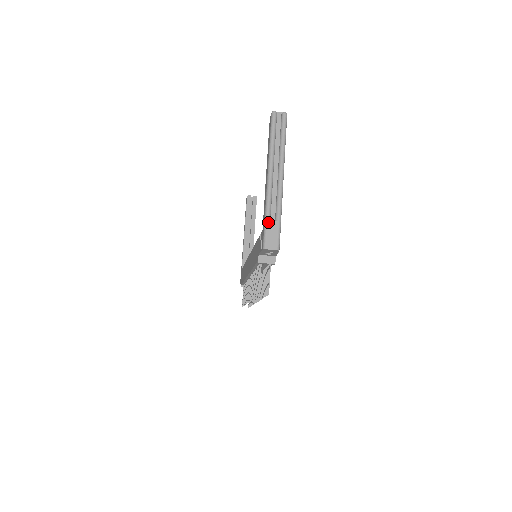
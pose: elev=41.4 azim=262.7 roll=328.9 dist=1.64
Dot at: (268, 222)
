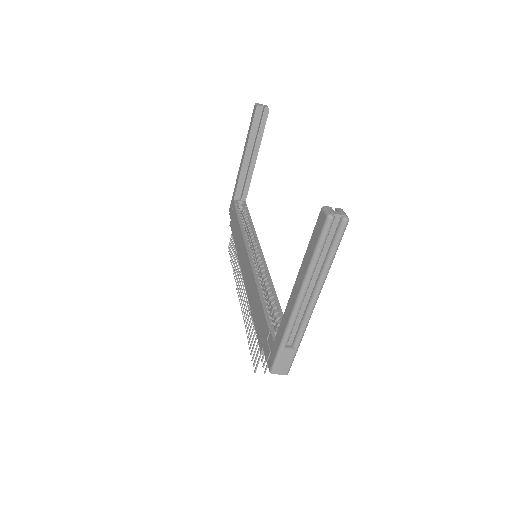
Dot at: (283, 350)
